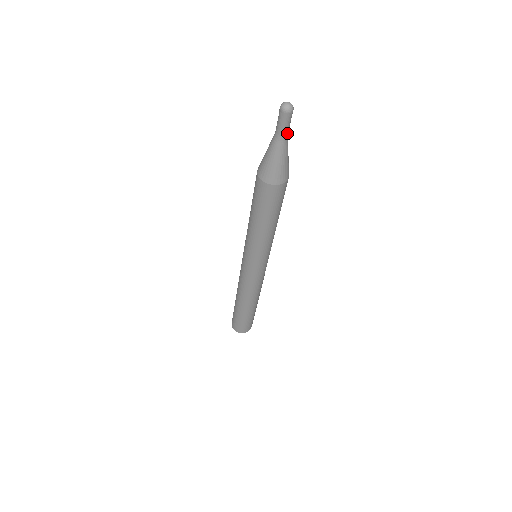
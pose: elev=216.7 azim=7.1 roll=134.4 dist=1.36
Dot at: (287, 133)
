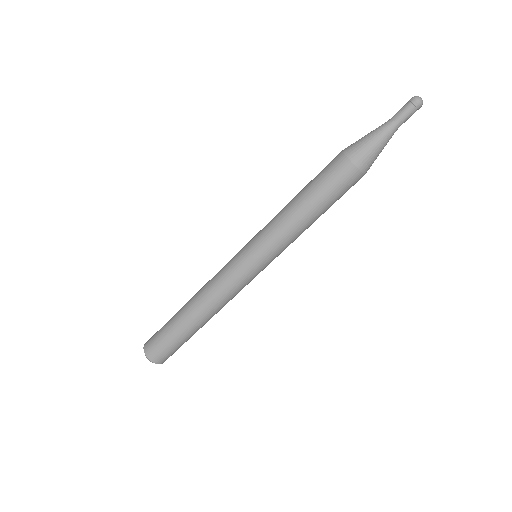
Dot at: (399, 124)
